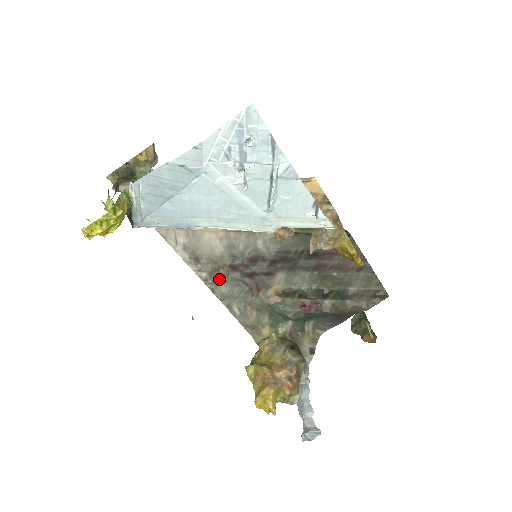
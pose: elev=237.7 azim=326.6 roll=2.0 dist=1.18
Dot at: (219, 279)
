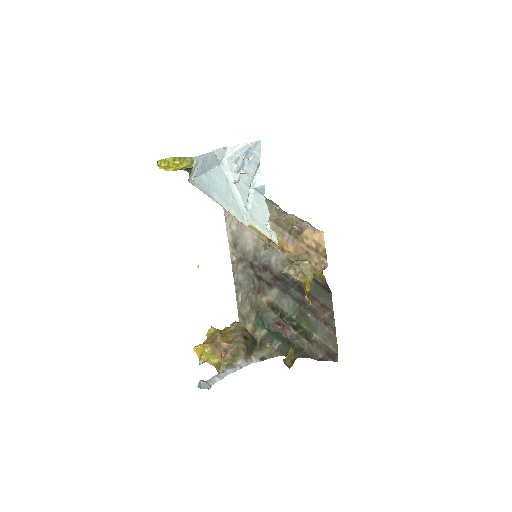
Dot at: (241, 268)
